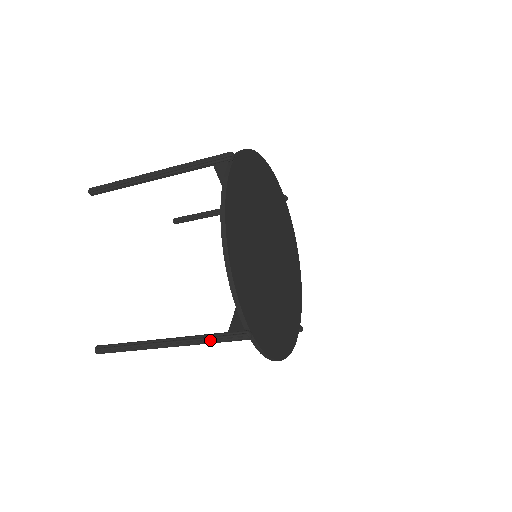
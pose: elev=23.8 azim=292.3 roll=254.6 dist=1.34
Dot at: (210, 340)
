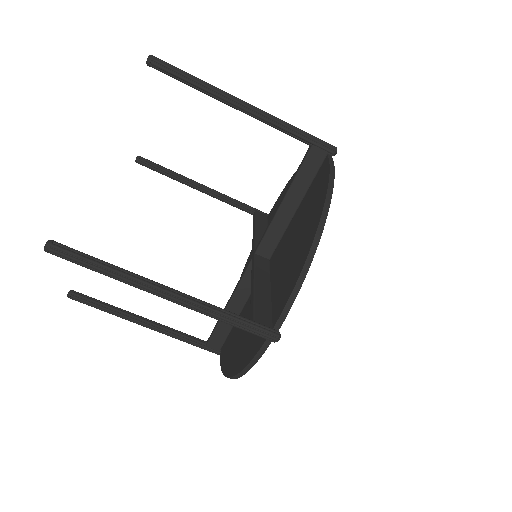
Dot at: (231, 319)
